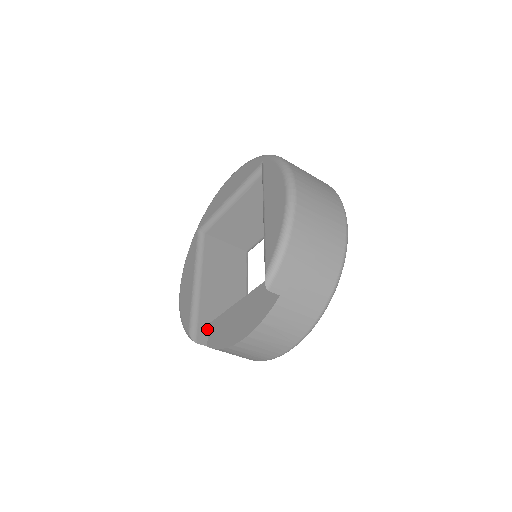
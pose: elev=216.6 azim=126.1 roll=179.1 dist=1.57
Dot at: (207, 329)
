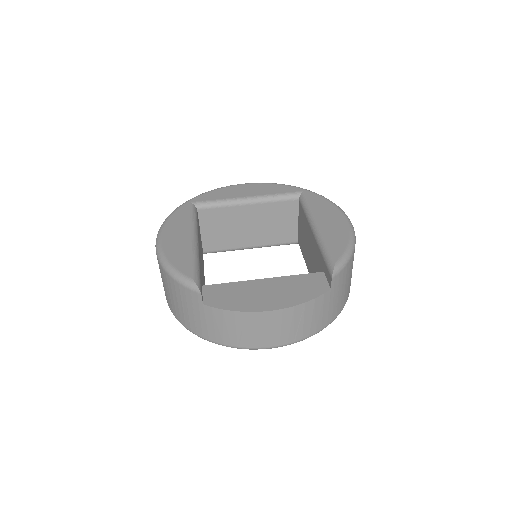
Dot at: (202, 289)
